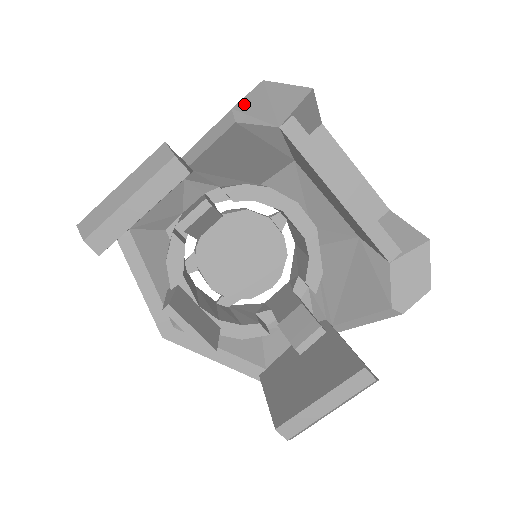
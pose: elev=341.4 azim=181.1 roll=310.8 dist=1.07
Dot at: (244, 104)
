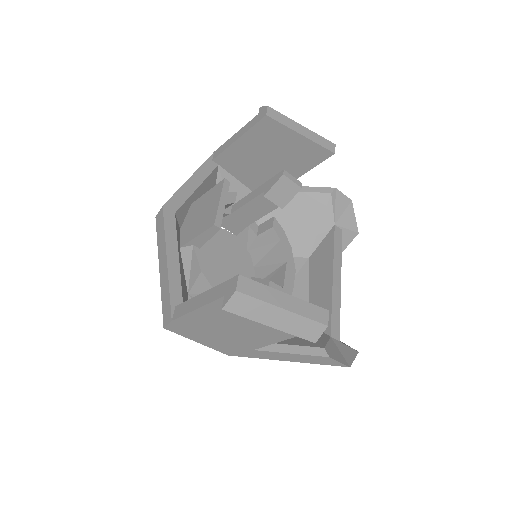
Dot at: (339, 195)
